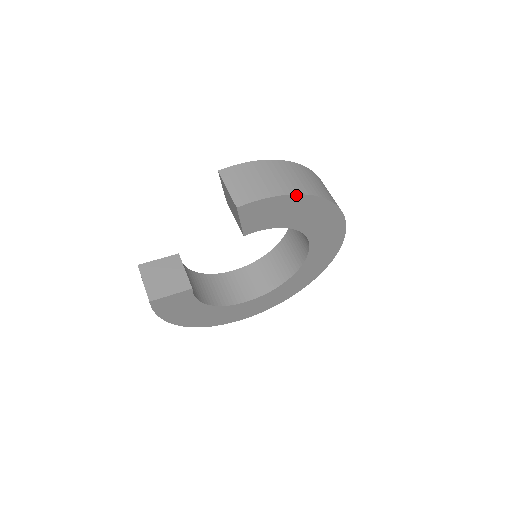
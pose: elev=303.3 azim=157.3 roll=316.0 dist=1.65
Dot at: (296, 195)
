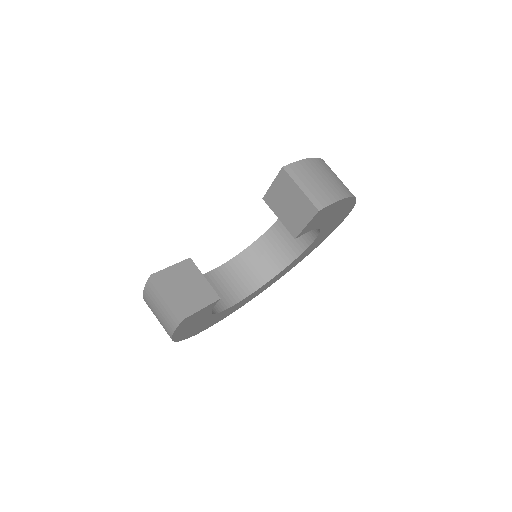
Dot at: (350, 197)
